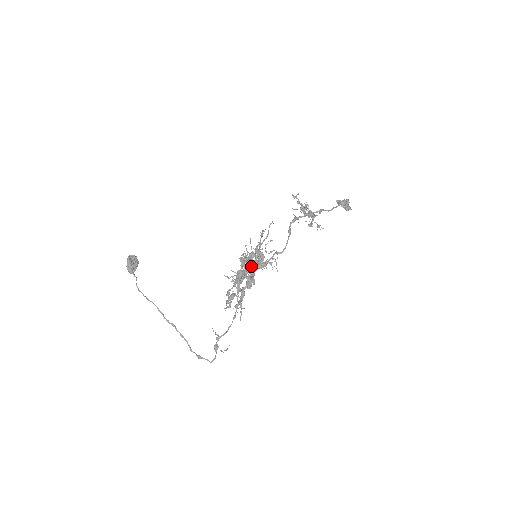
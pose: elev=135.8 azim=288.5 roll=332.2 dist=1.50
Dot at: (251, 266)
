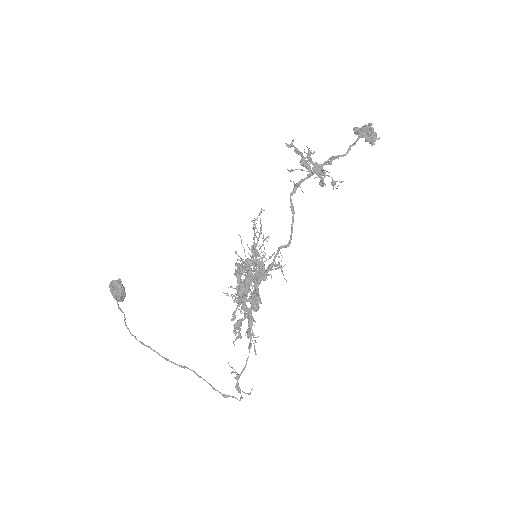
Dot at: (249, 283)
